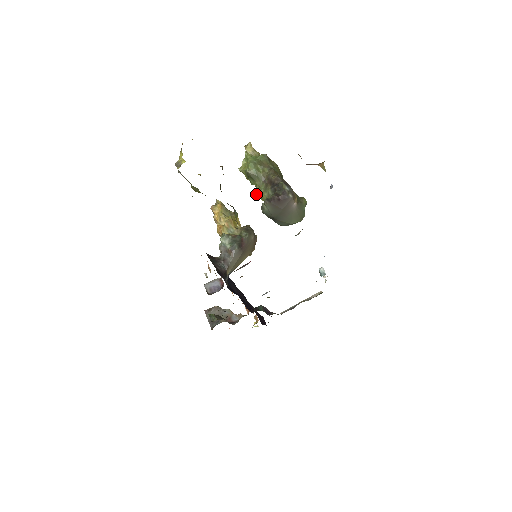
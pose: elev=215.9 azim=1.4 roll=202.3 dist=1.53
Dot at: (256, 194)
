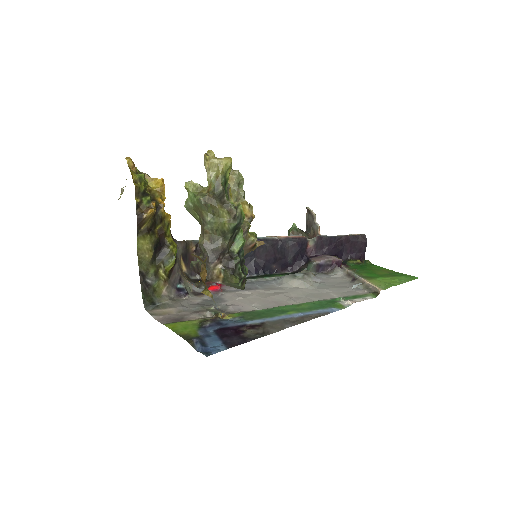
Dot at: occluded
